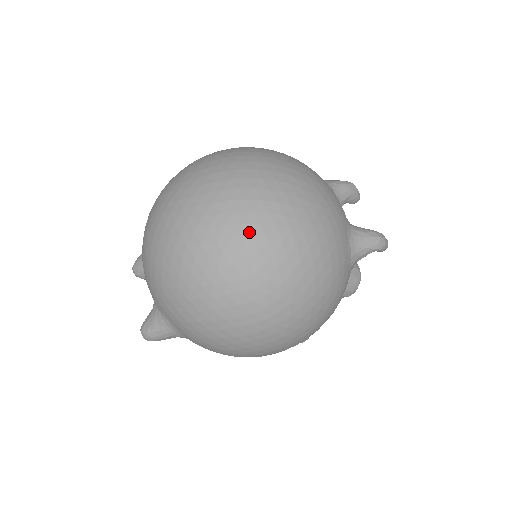
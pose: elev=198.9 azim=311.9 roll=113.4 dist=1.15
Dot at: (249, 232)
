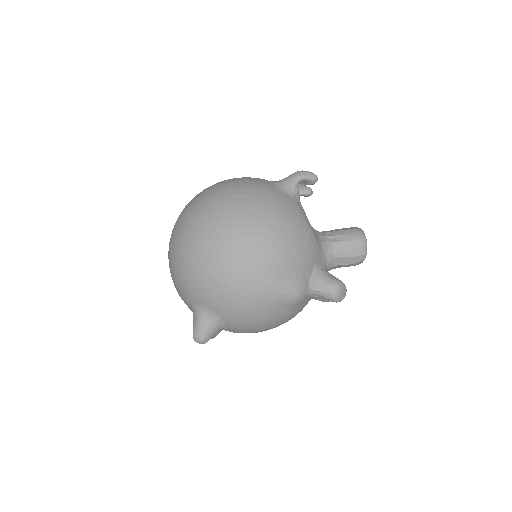
Dot at: (190, 204)
